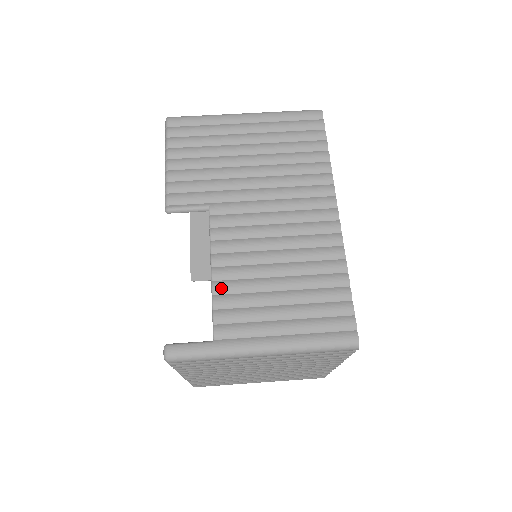
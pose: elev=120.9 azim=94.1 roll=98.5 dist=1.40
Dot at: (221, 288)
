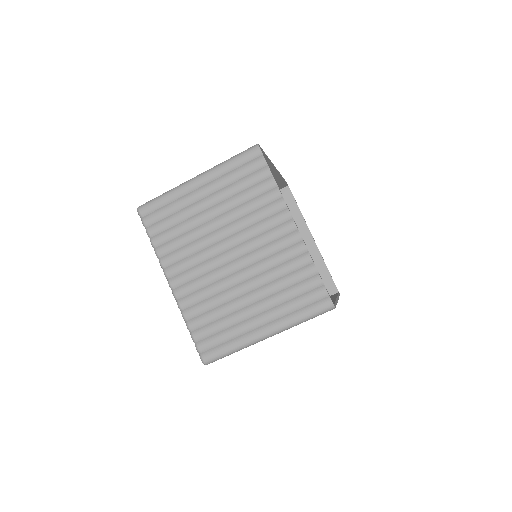
Dot at: occluded
